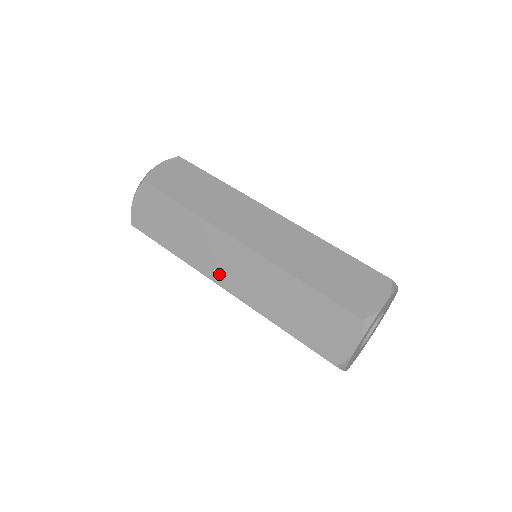
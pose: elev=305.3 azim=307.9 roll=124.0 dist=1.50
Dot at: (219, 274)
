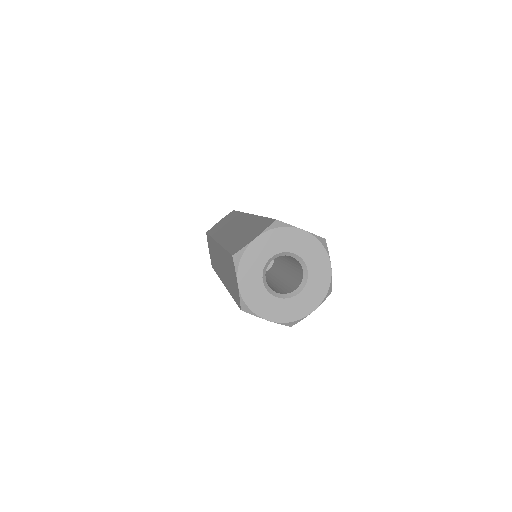
Dot at: occluded
